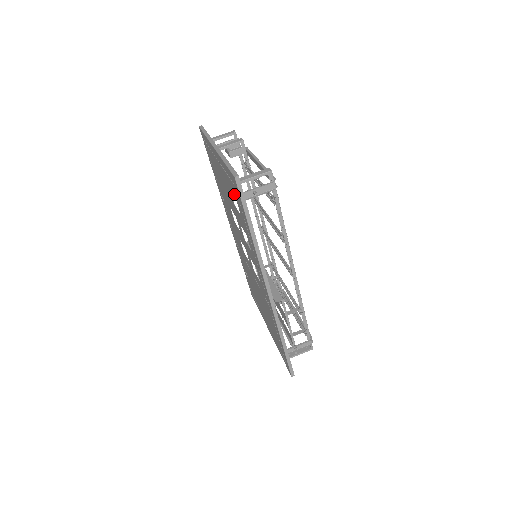
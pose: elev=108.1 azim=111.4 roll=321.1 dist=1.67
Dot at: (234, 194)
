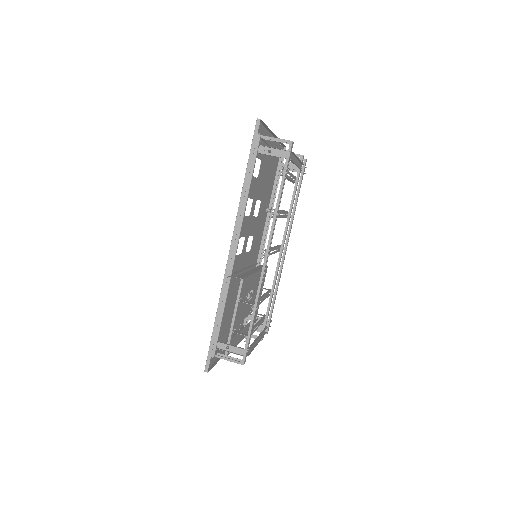
Dot at: (257, 154)
